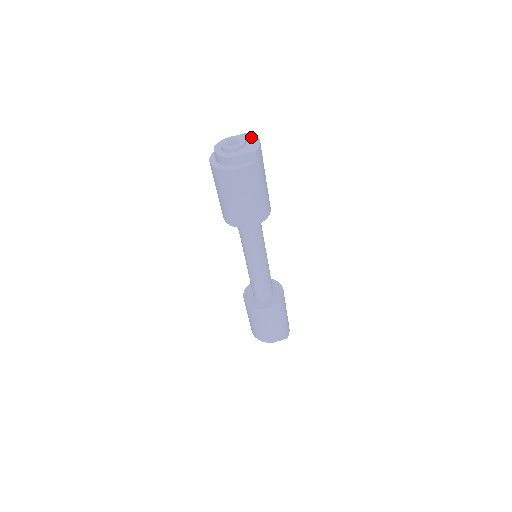
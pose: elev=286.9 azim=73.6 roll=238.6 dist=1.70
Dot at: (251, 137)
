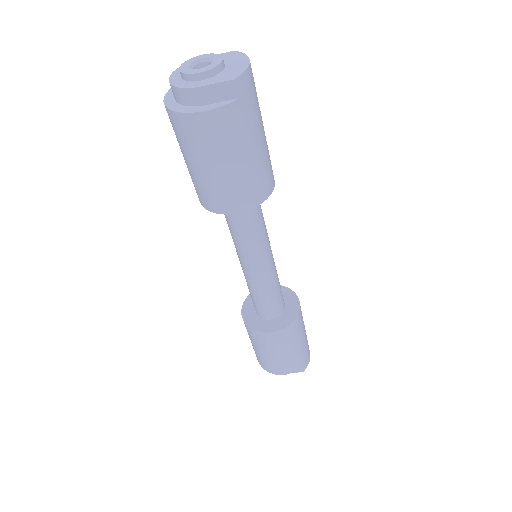
Dot at: (238, 57)
